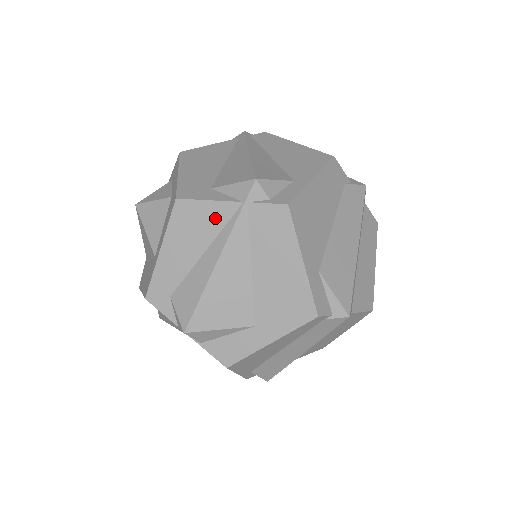
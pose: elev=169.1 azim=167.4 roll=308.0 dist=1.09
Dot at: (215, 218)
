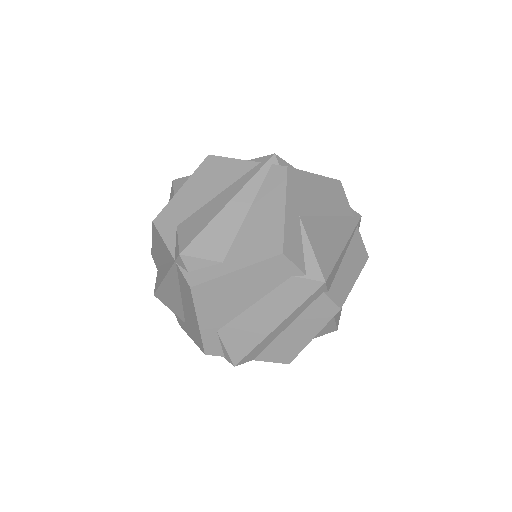
Dot at: (166, 253)
